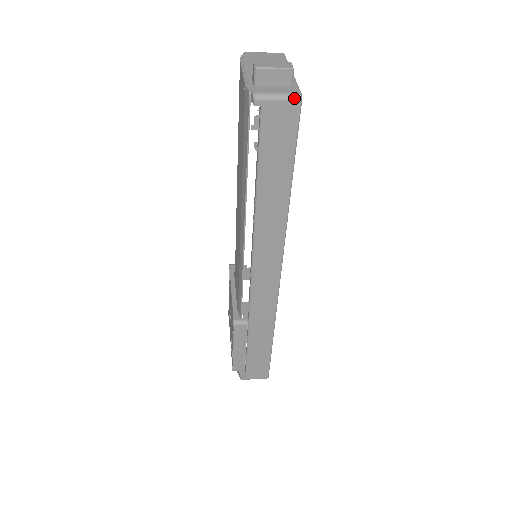
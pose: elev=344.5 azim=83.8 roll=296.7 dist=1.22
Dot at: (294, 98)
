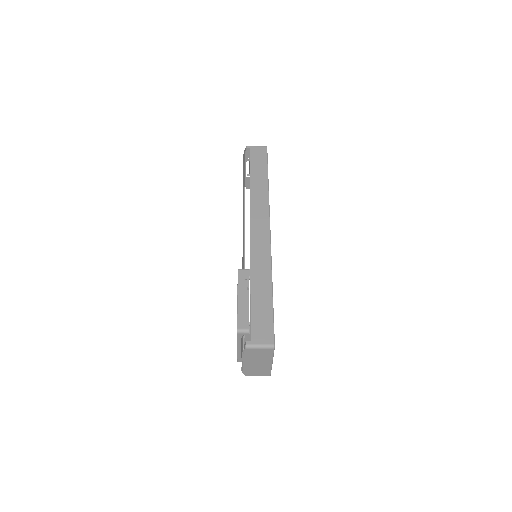
Dot at: (264, 146)
